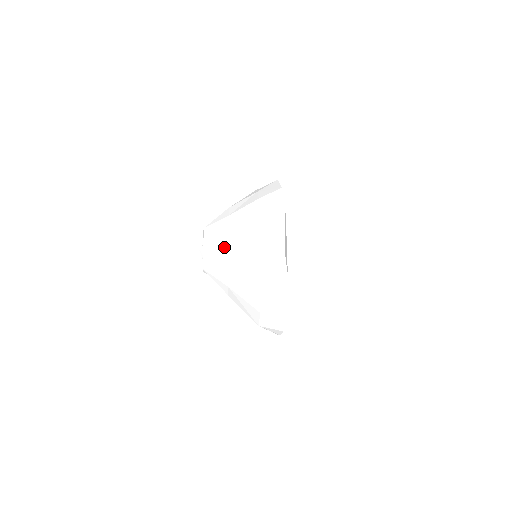
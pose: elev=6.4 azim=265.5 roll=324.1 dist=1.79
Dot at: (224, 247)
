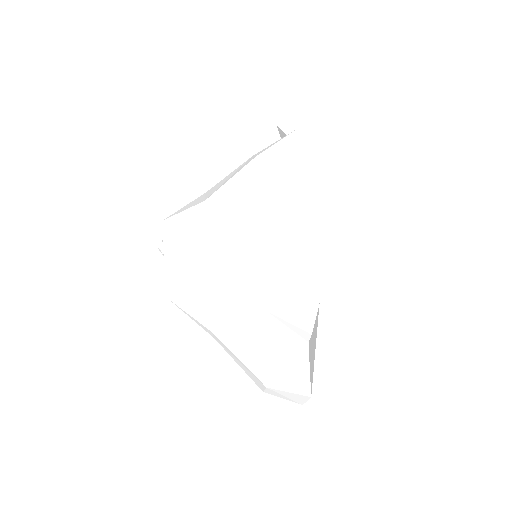
Dot at: (202, 289)
